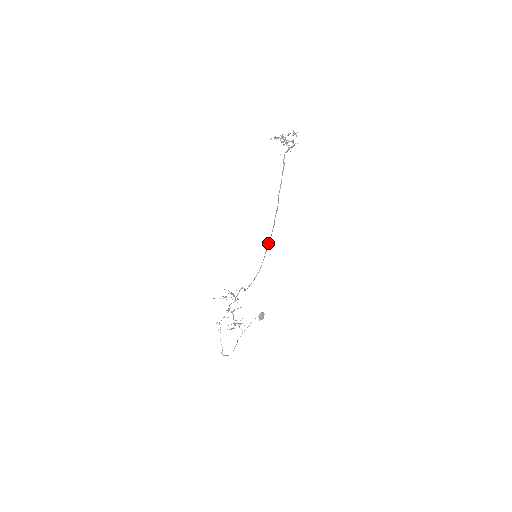
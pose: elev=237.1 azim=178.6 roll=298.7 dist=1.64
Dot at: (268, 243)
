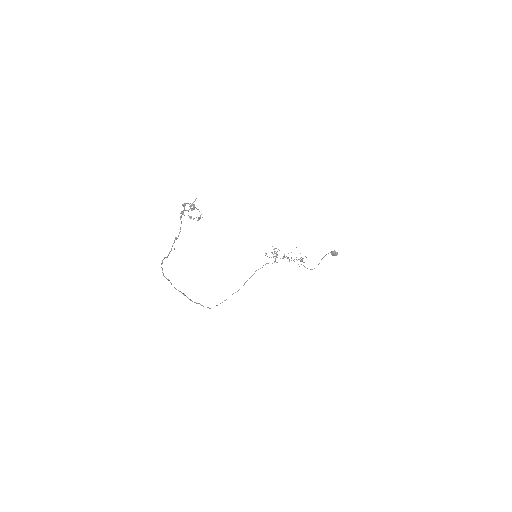
Dot at: (199, 303)
